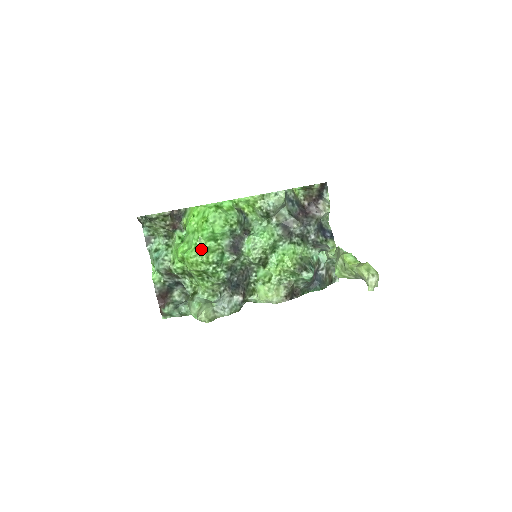
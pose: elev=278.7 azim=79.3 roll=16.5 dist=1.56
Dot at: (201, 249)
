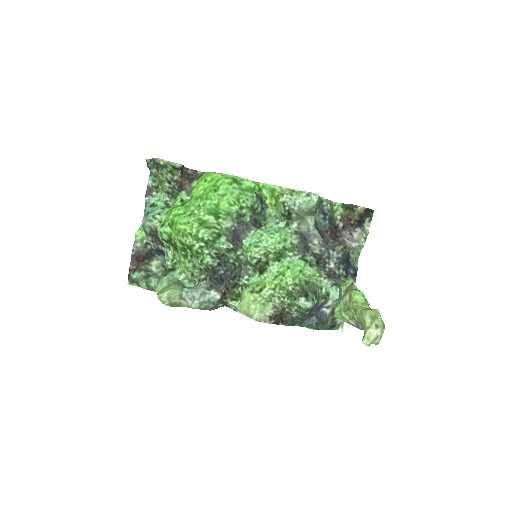
Dot at: (195, 219)
